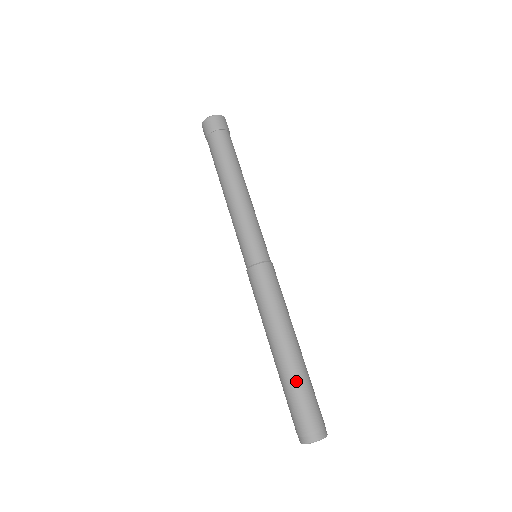
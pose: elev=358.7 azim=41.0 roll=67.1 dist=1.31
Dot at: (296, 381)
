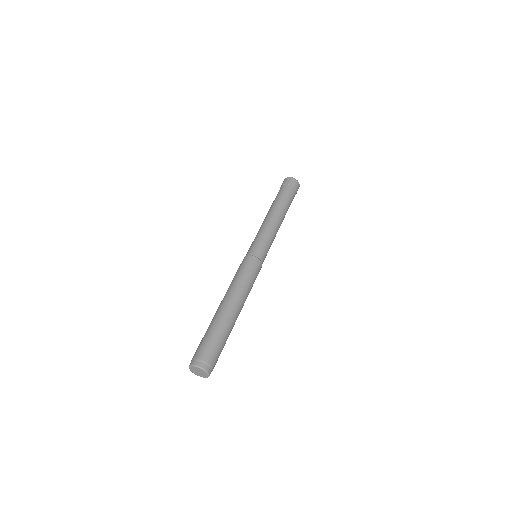
Dot at: (218, 326)
